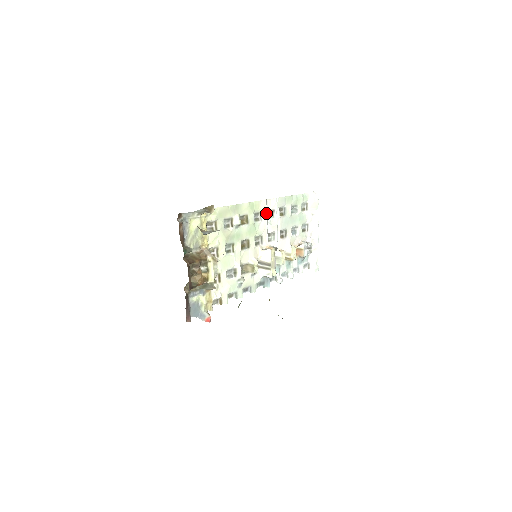
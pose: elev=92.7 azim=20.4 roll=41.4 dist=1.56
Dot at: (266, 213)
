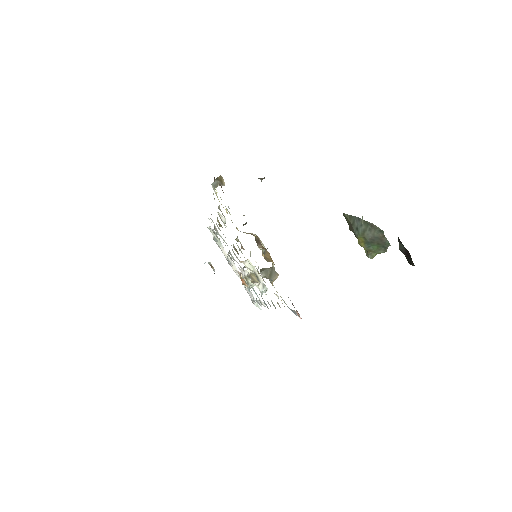
Dot at: occluded
